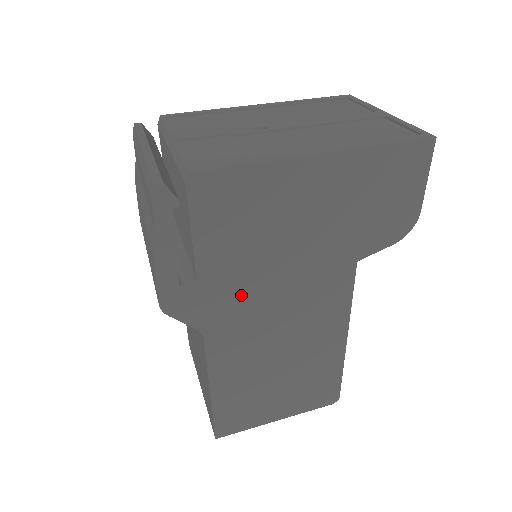
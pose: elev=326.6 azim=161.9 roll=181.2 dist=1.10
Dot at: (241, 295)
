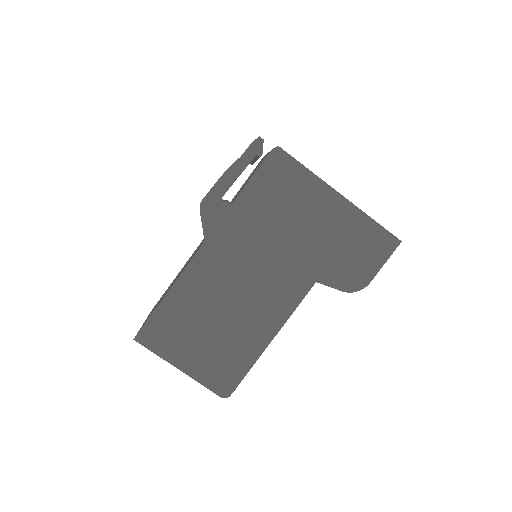
Dot at: (243, 238)
